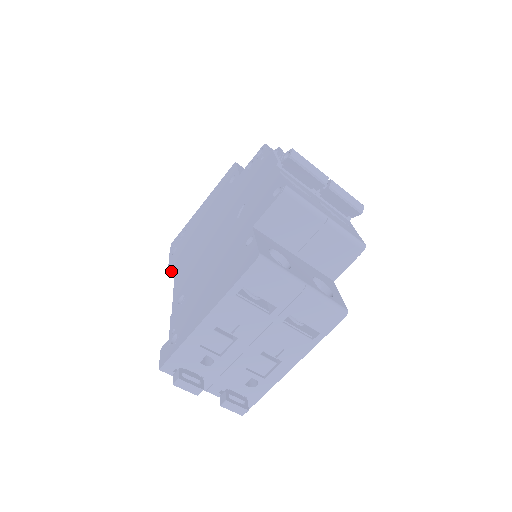
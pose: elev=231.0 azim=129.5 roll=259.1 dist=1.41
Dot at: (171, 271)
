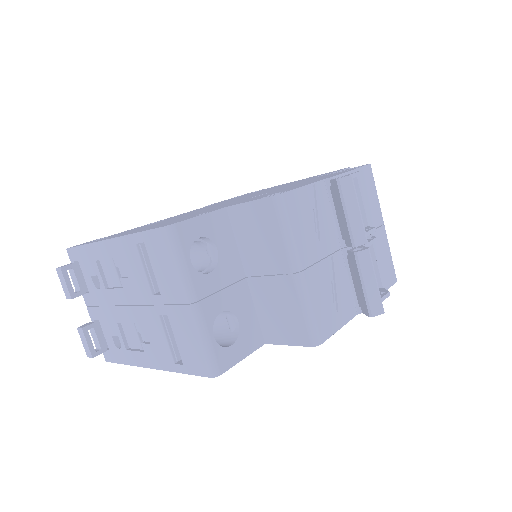
Dot at: occluded
